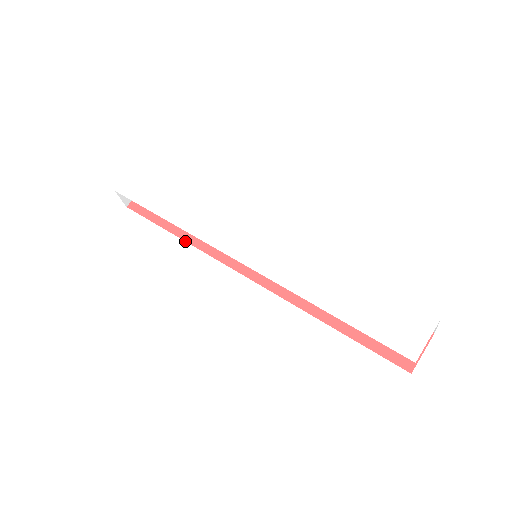
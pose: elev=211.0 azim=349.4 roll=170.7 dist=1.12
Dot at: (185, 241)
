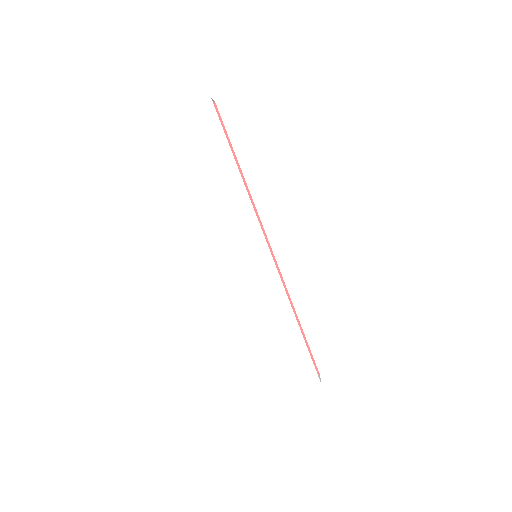
Dot at: occluded
